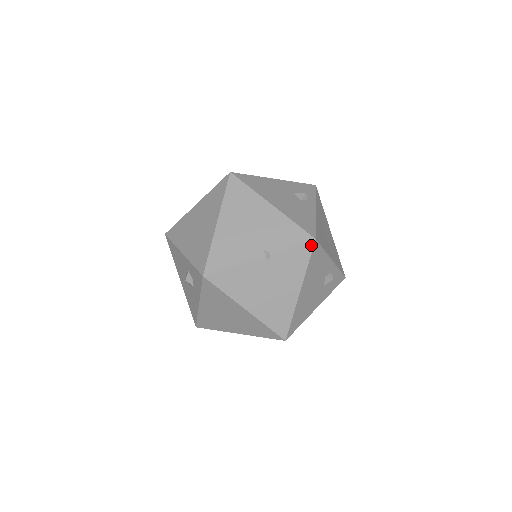
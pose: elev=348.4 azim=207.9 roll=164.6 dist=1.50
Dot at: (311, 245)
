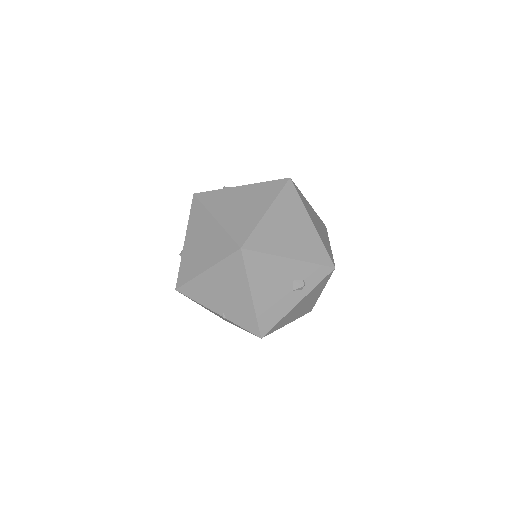
Dot at: (257, 336)
